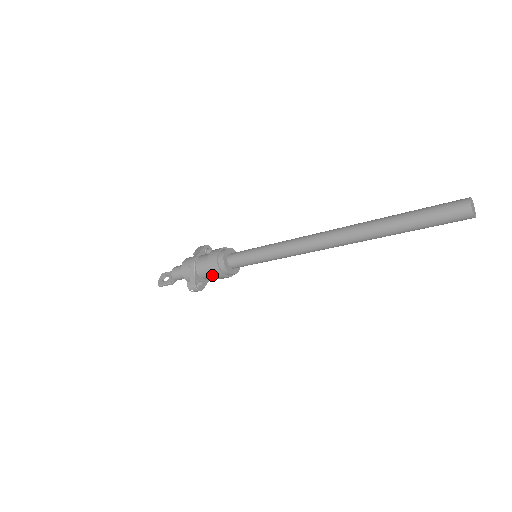
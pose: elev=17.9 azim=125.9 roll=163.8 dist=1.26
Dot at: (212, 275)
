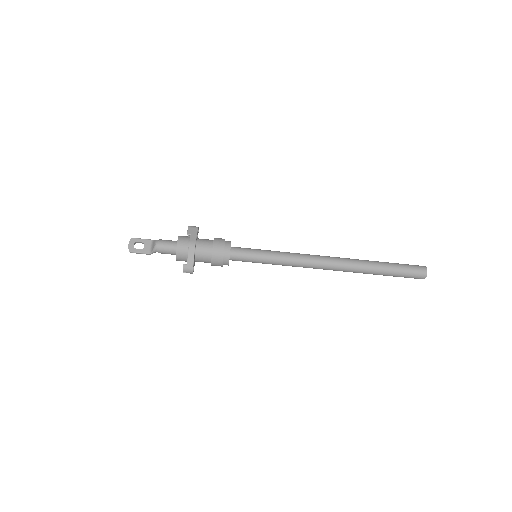
Dot at: (211, 263)
